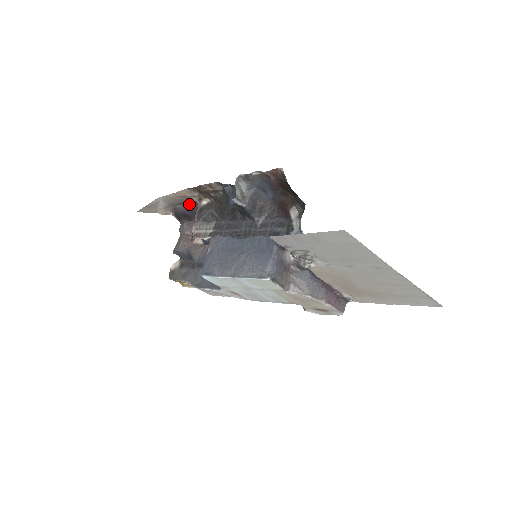
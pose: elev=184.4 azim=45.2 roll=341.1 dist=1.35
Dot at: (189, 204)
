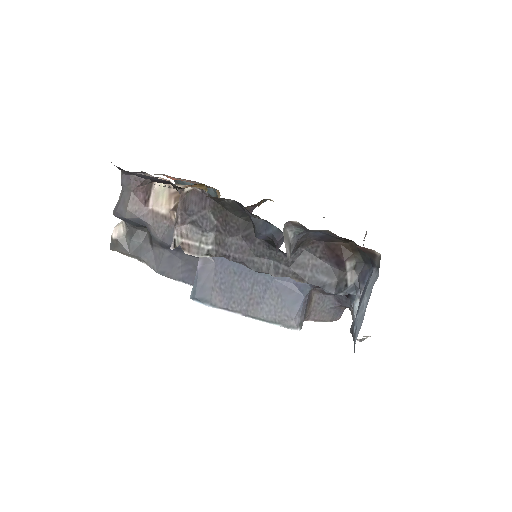
Dot at: occluded
